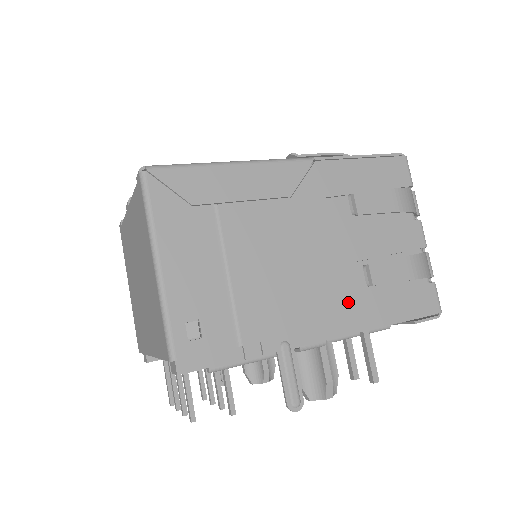
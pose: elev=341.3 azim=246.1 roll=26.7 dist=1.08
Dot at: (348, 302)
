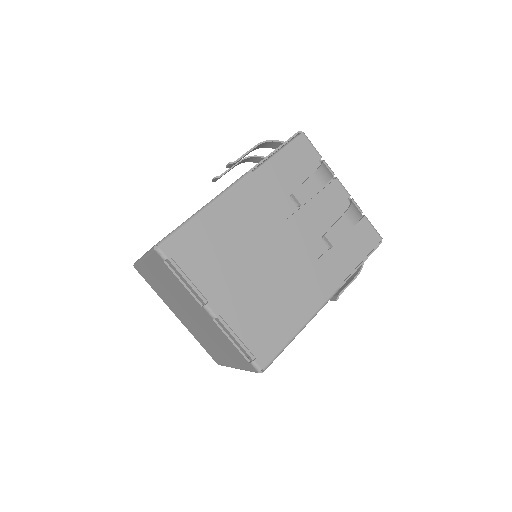
Dot at: occluded
